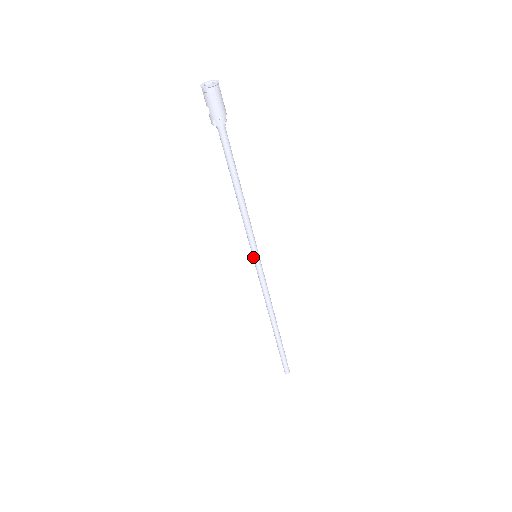
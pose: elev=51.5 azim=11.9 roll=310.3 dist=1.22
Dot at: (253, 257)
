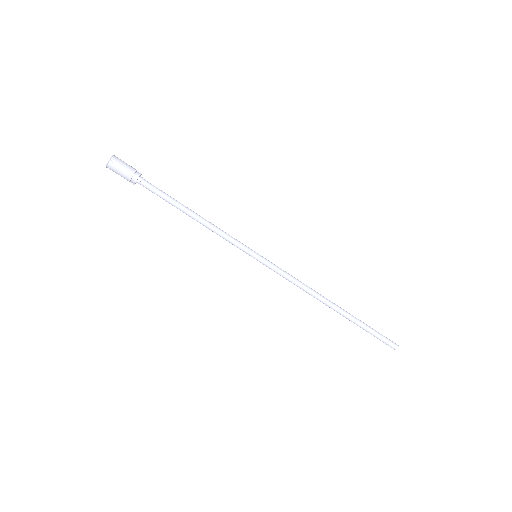
Dot at: (254, 258)
